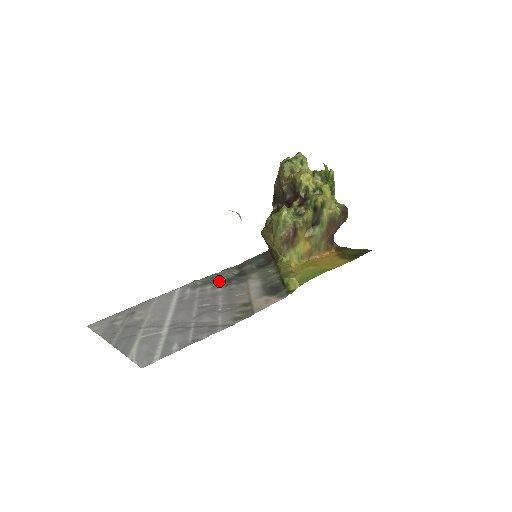
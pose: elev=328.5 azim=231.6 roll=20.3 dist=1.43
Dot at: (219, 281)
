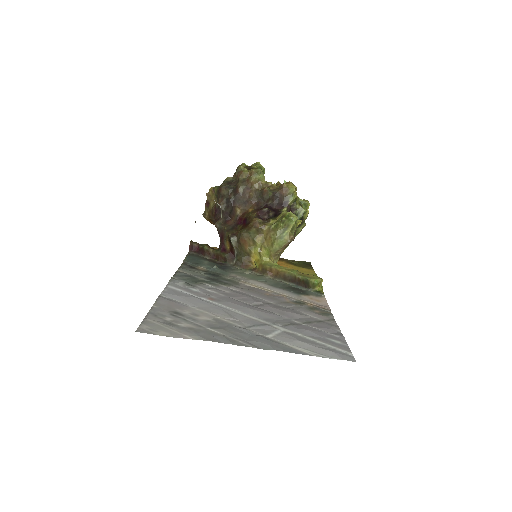
Dot at: (206, 280)
